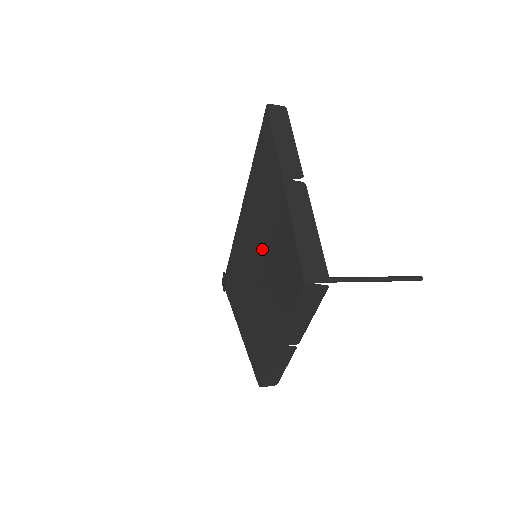
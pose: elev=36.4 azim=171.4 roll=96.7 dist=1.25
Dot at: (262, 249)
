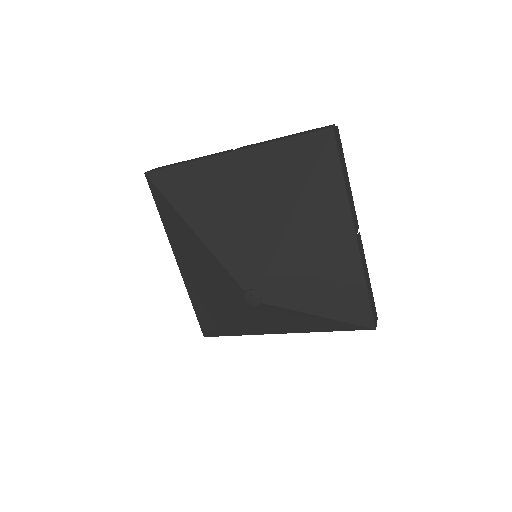
Dot at: (323, 289)
